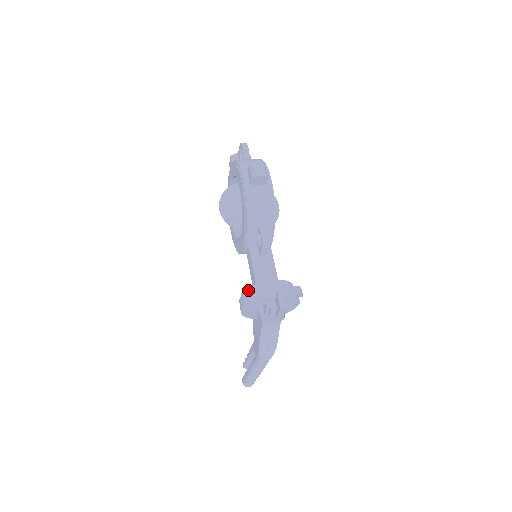
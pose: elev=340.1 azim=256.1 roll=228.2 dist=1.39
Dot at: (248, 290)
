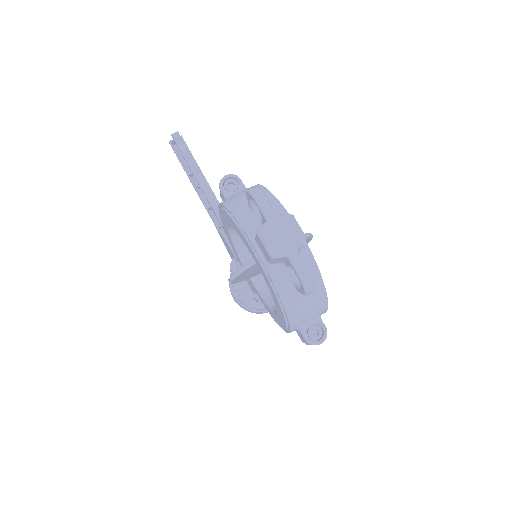
Dot at: (248, 307)
